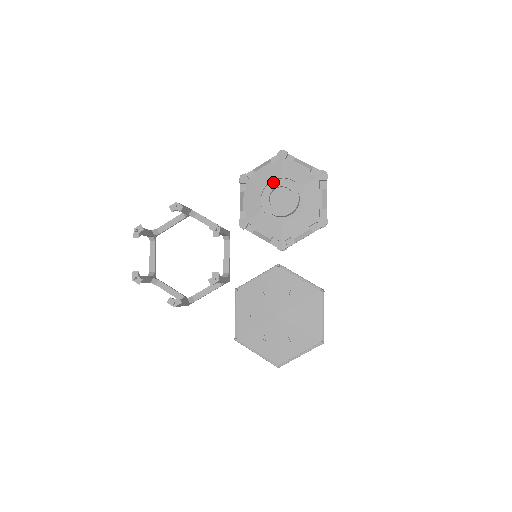
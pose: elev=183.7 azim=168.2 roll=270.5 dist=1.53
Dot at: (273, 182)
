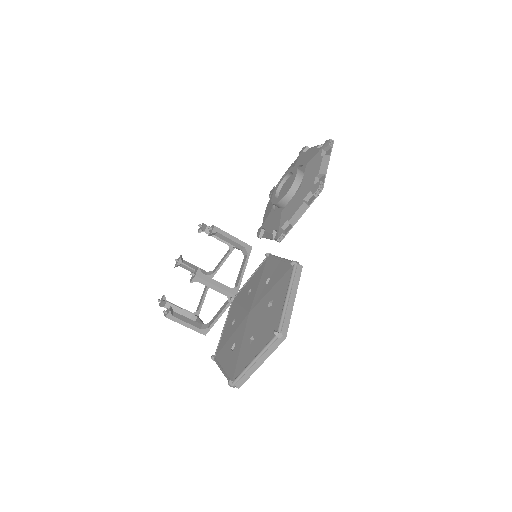
Dot at: occluded
